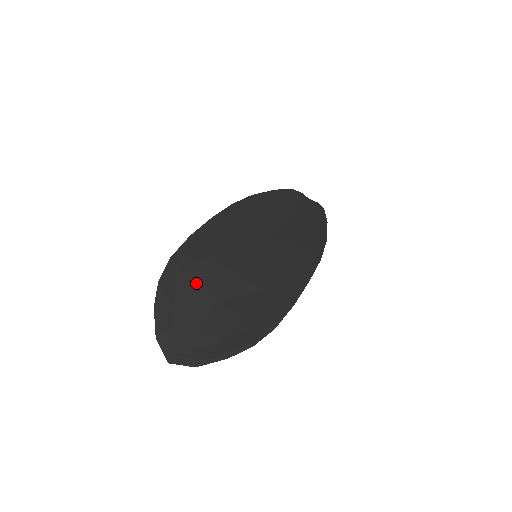
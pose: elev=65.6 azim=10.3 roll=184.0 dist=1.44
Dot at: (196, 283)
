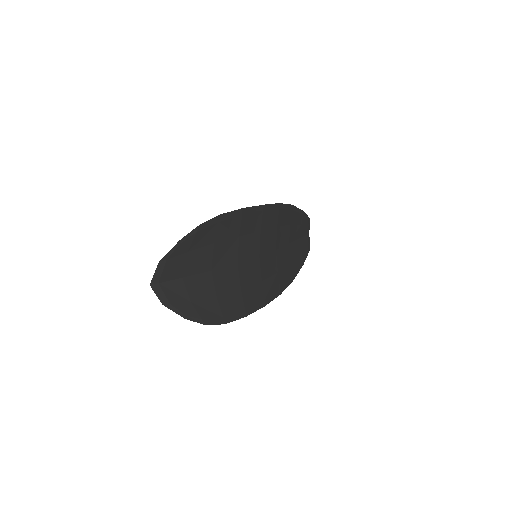
Dot at: (215, 246)
